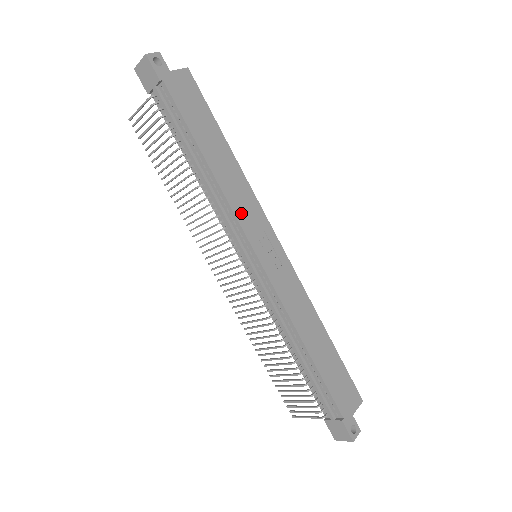
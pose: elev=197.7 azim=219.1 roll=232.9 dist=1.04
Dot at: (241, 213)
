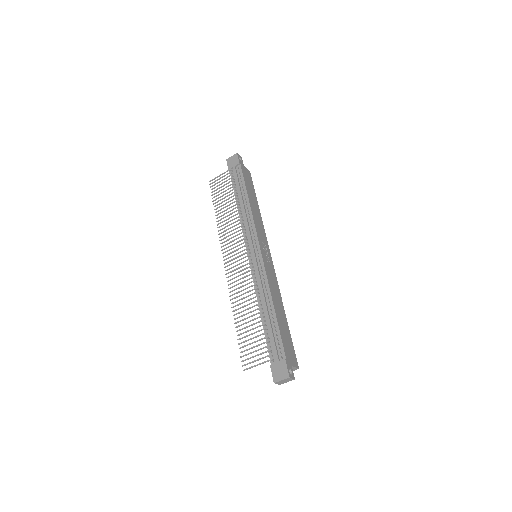
Dot at: (257, 228)
